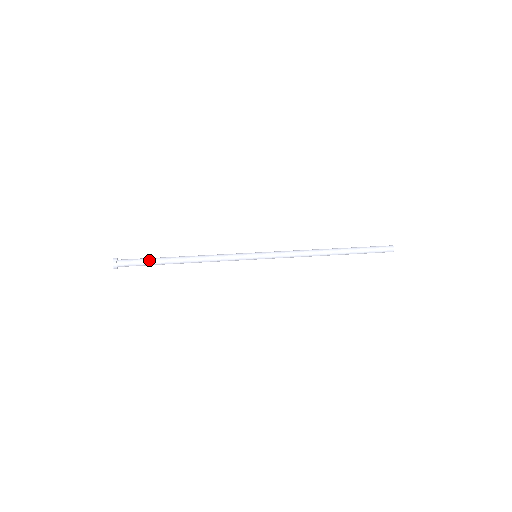
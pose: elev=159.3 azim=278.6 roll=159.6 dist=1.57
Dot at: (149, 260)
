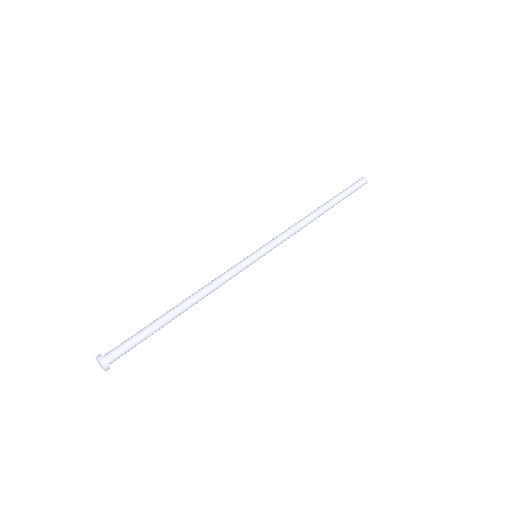
Dot at: (145, 332)
